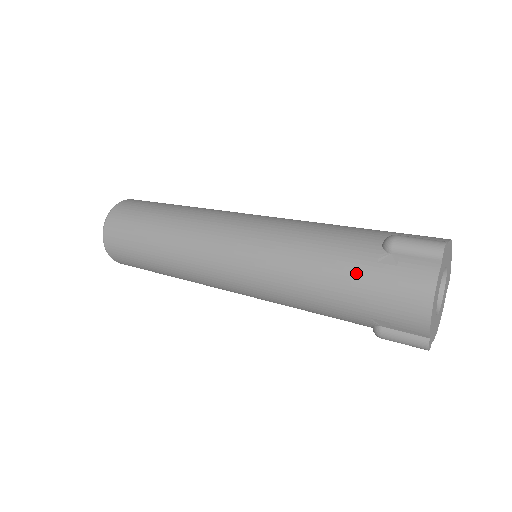
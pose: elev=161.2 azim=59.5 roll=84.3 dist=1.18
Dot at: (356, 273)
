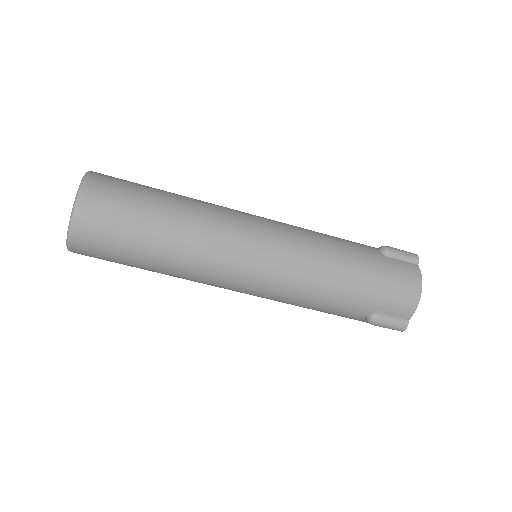
Dot at: (374, 268)
